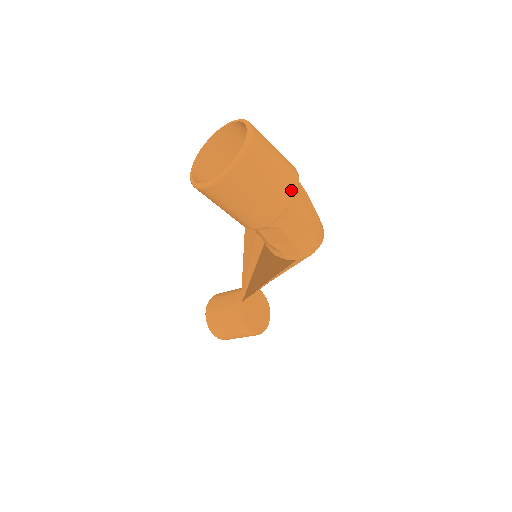
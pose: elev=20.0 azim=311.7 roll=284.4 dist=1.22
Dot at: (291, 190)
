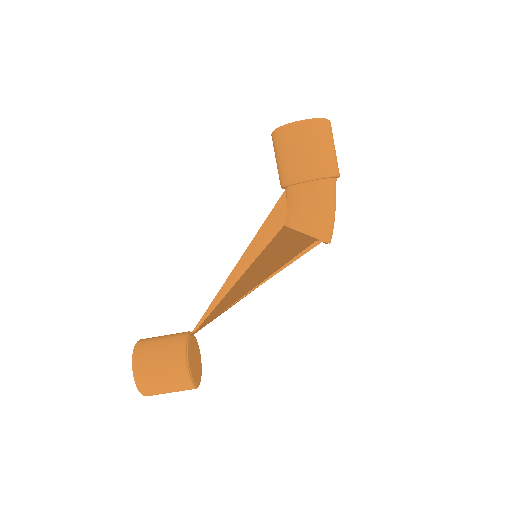
Dot at: (338, 170)
